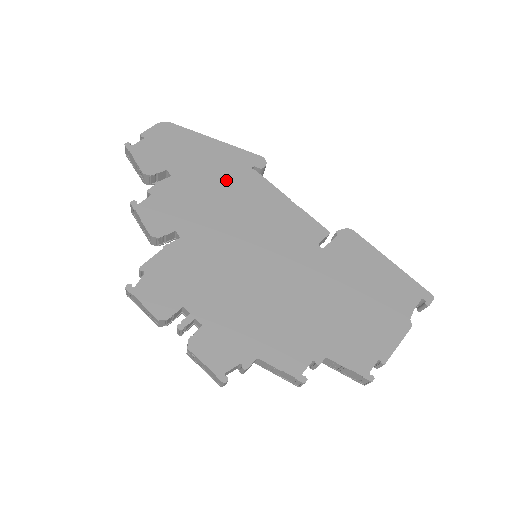
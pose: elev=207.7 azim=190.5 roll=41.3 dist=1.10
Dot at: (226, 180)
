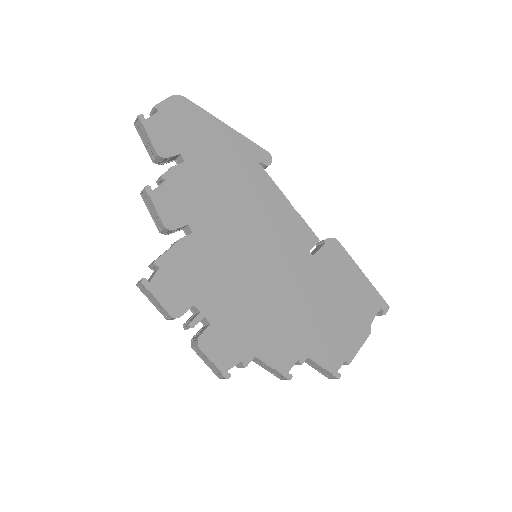
Dot at: (236, 174)
